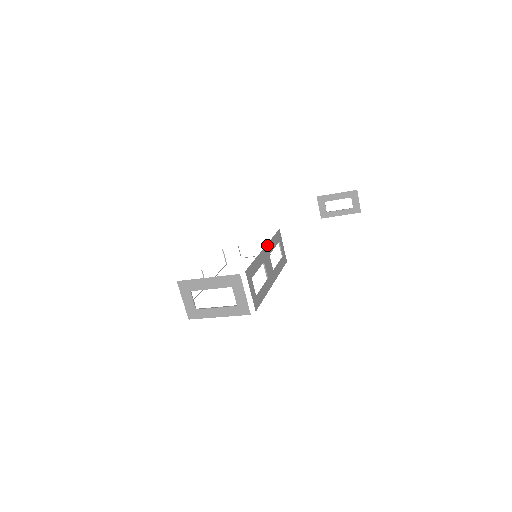
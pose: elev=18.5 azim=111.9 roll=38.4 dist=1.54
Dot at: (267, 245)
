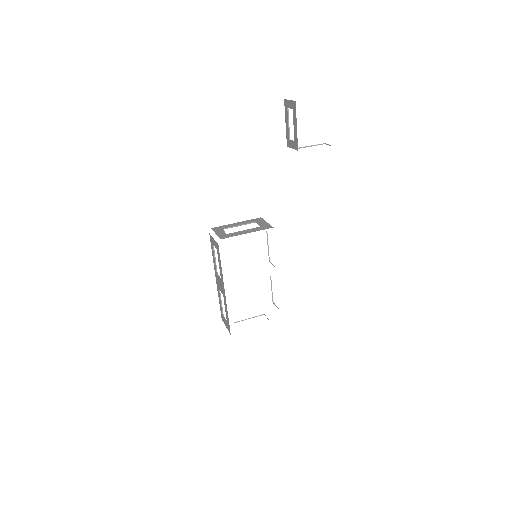
Dot at: occluded
